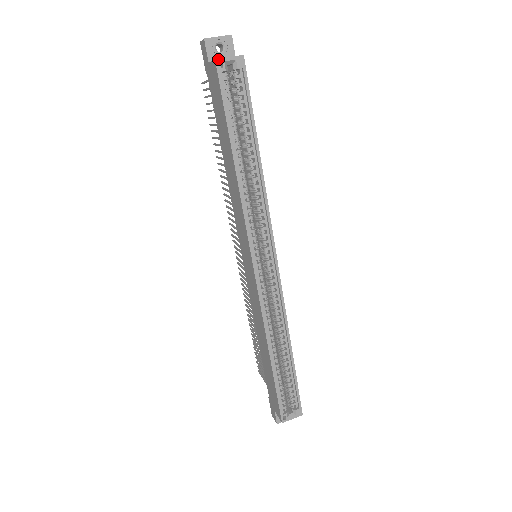
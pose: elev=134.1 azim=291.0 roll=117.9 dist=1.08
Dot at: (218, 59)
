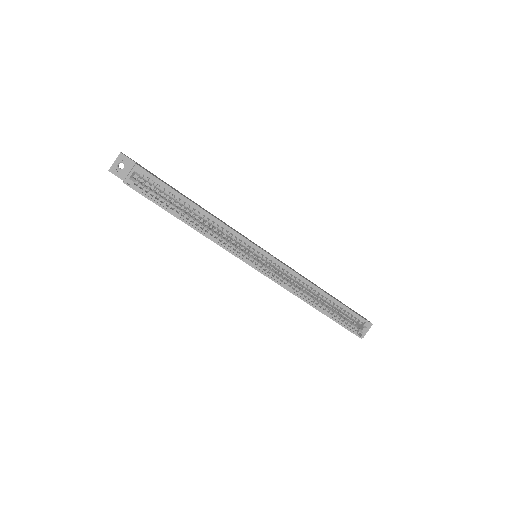
Dot at: (124, 181)
